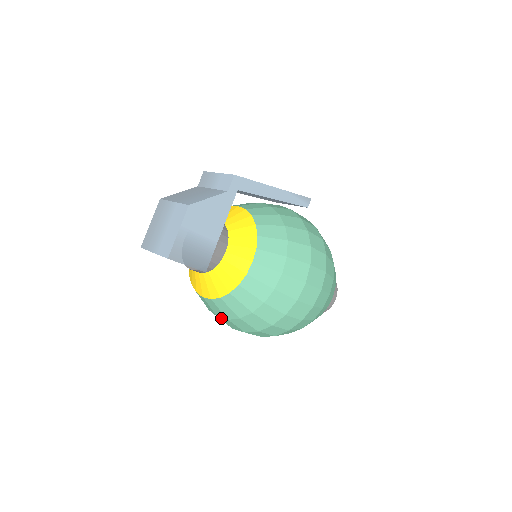
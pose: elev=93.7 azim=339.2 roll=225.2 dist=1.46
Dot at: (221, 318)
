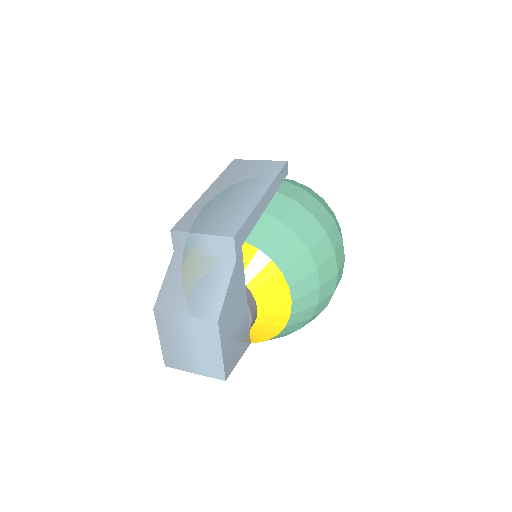
Dot at: occluded
